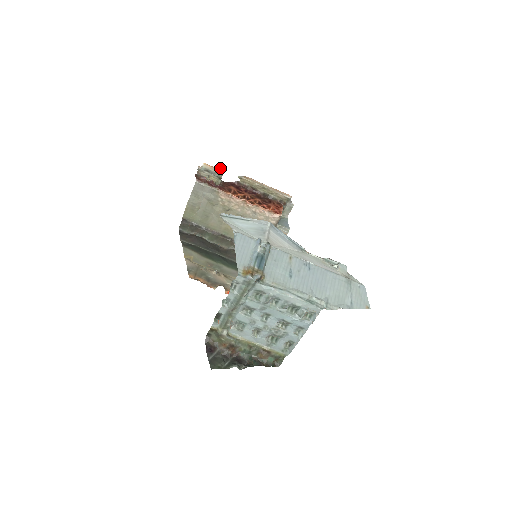
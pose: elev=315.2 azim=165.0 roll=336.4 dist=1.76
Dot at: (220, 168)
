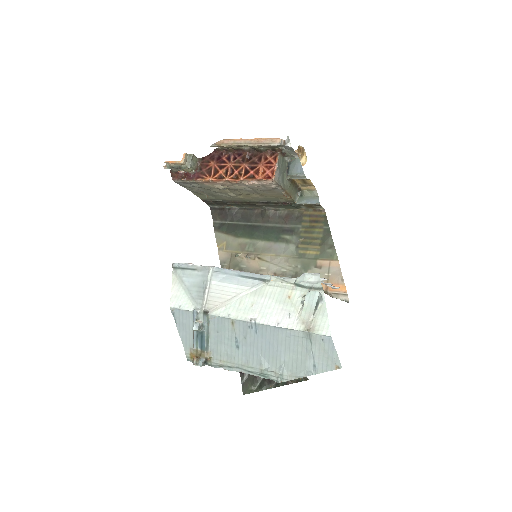
Dot at: (183, 155)
